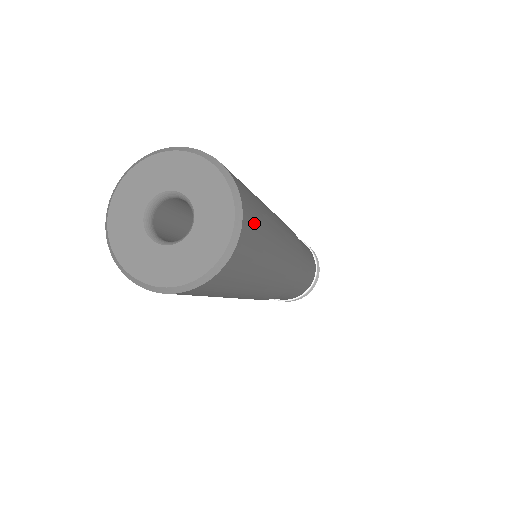
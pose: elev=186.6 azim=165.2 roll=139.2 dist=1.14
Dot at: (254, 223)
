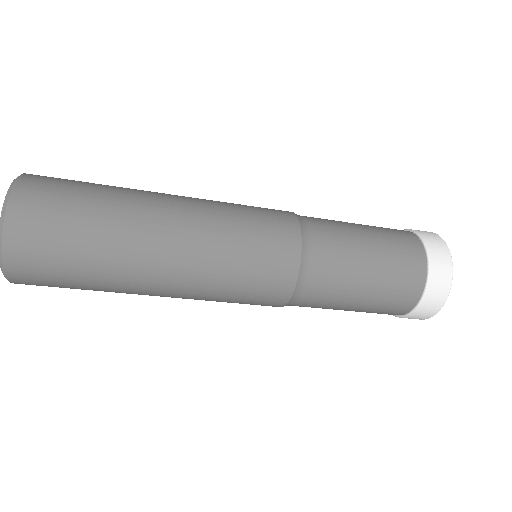
Dot at: (58, 179)
